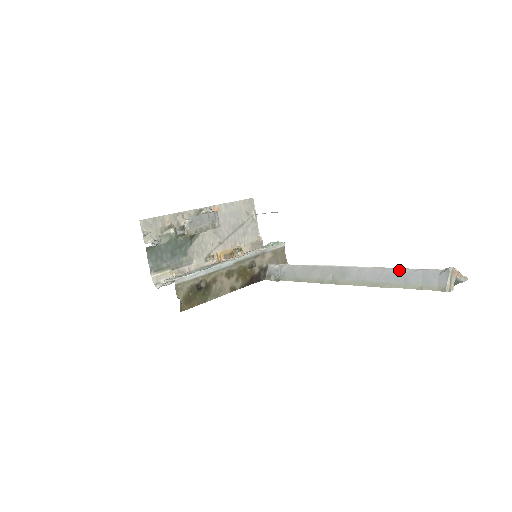
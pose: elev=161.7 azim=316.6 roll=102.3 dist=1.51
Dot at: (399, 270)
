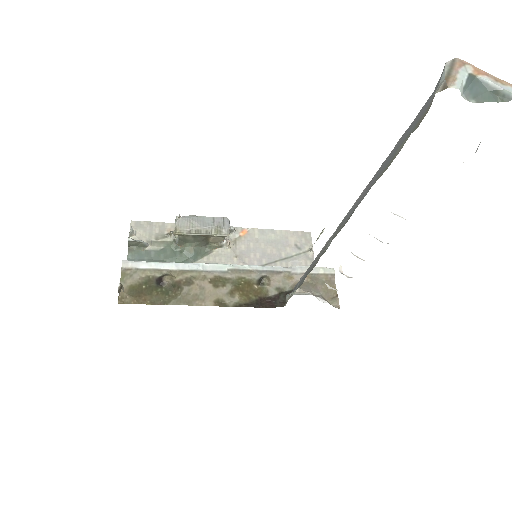
Dot at: occluded
